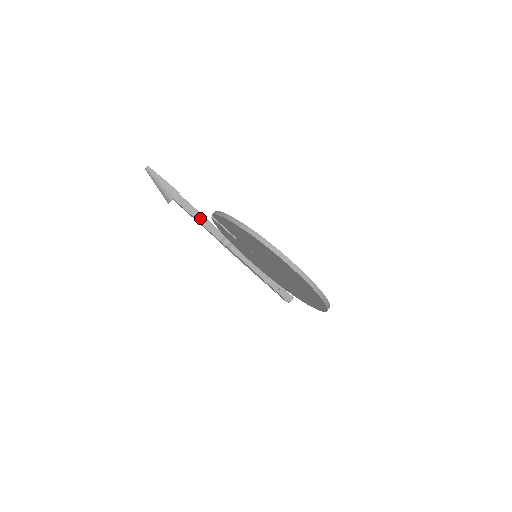
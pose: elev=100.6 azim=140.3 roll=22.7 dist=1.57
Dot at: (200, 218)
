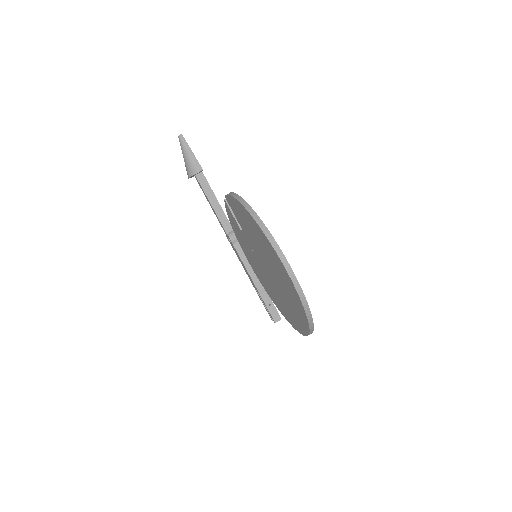
Dot at: (215, 203)
